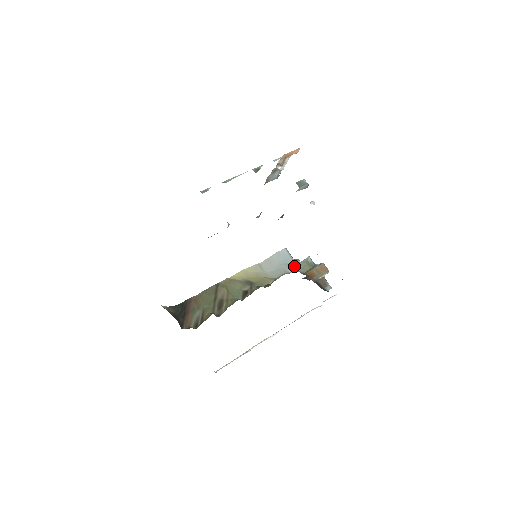
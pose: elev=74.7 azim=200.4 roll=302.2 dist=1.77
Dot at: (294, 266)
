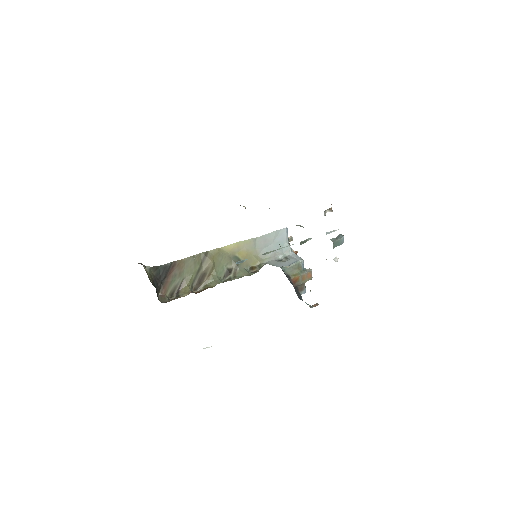
Dot at: (285, 252)
